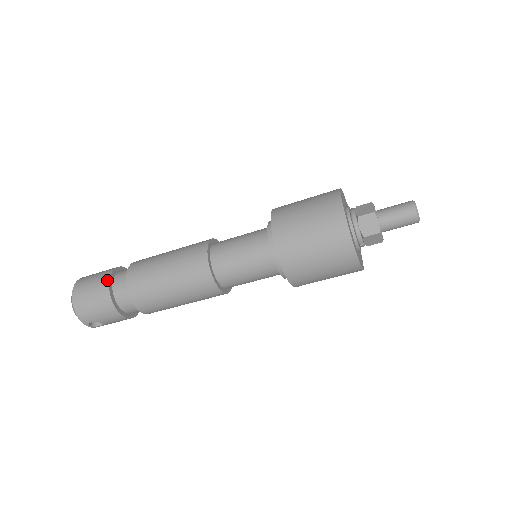
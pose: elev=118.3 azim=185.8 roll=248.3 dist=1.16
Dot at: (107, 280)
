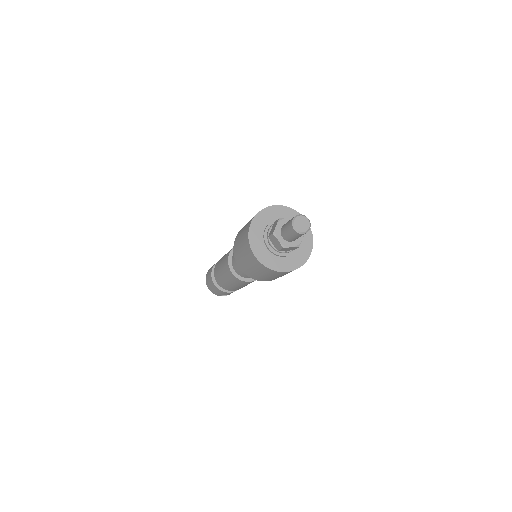
Dot at: (211, 275)
